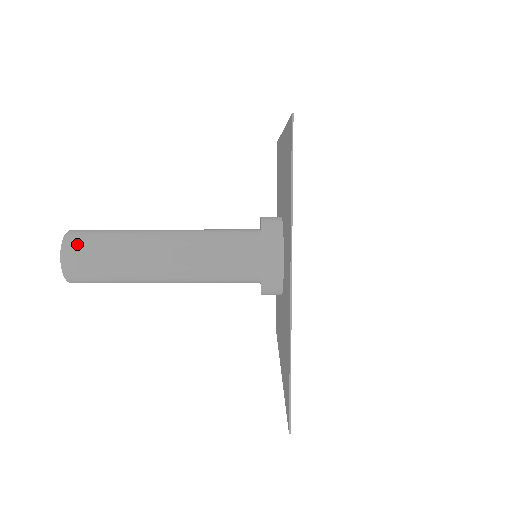
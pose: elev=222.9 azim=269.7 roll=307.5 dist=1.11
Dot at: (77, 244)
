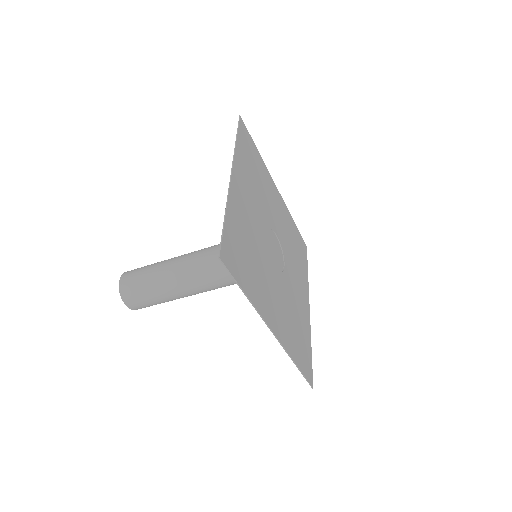
Dot at: (134, 269)
